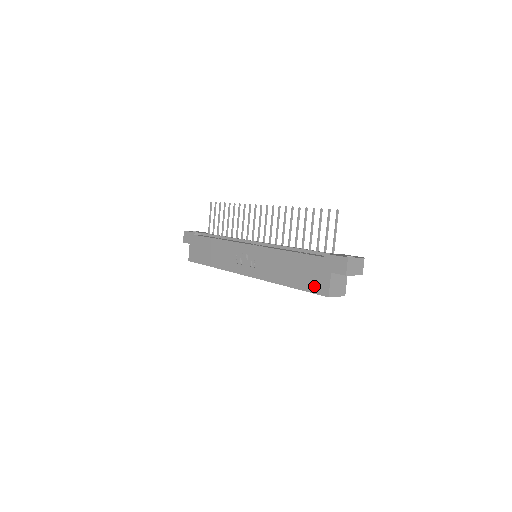
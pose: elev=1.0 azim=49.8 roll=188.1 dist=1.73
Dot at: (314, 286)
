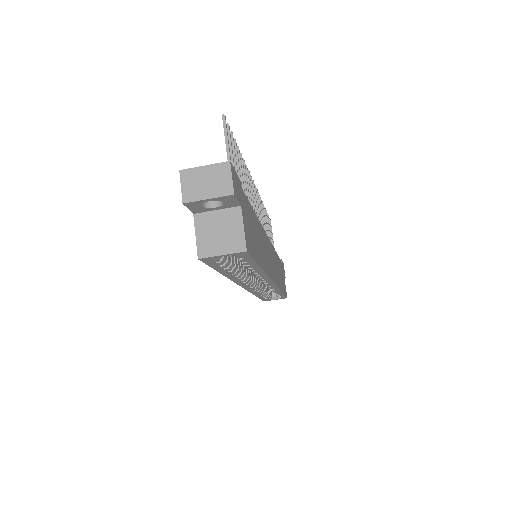
Dot at: occluded
